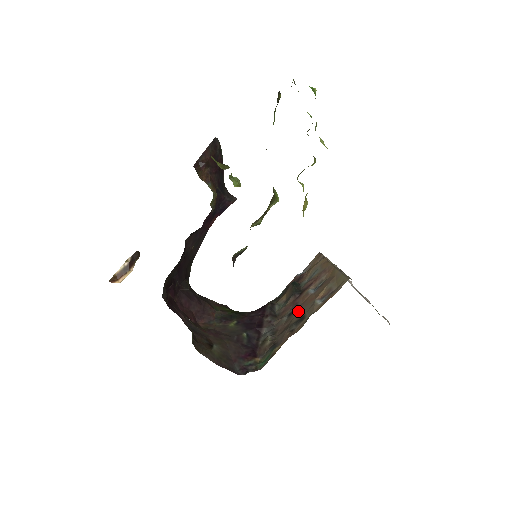
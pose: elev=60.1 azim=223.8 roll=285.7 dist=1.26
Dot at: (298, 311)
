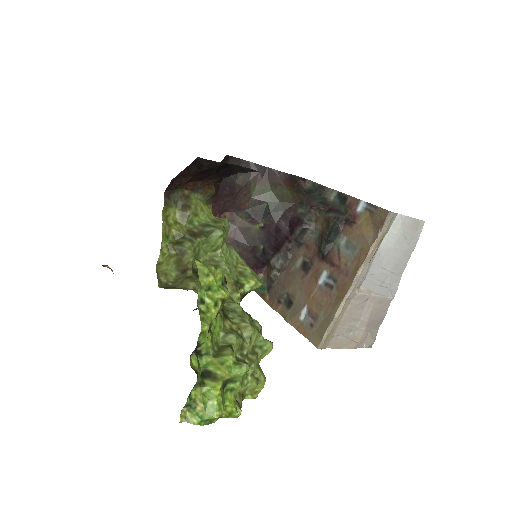
Dot at: (302, 281)
